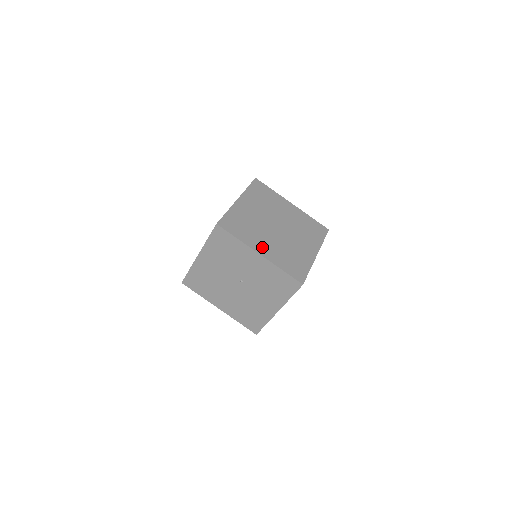
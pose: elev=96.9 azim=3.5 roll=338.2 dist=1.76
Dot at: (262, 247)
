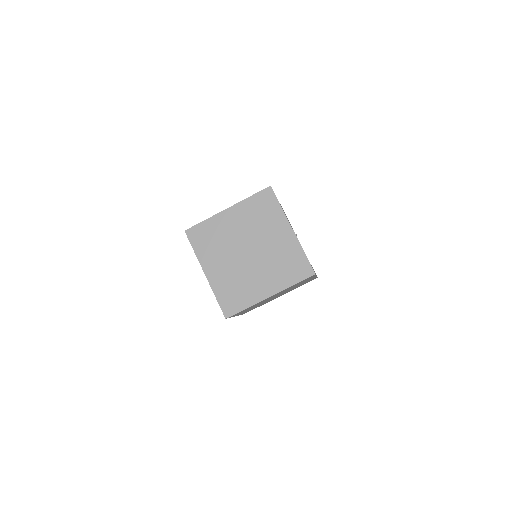
Dot at: (213, 268)
